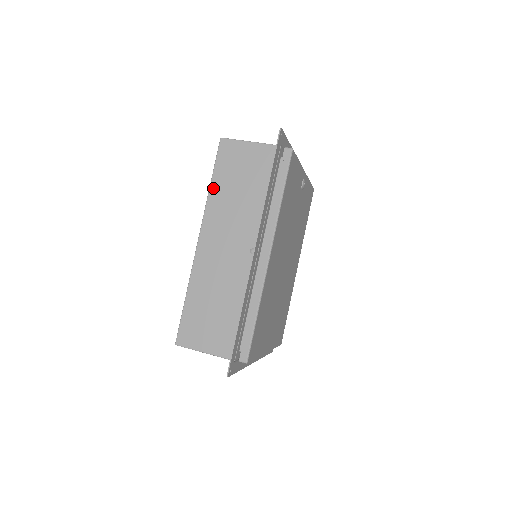
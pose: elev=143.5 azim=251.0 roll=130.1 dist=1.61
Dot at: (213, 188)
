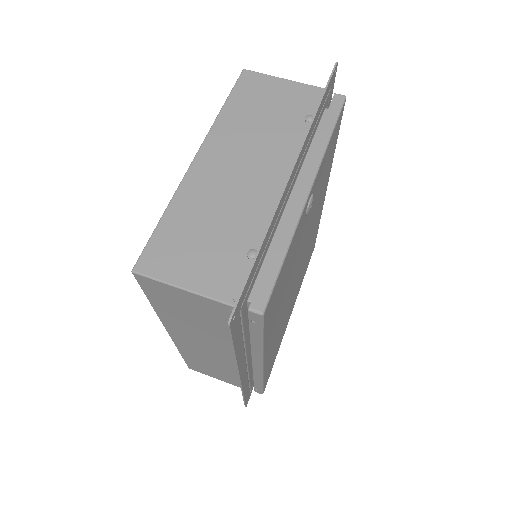
Dot at: (158, 309)
